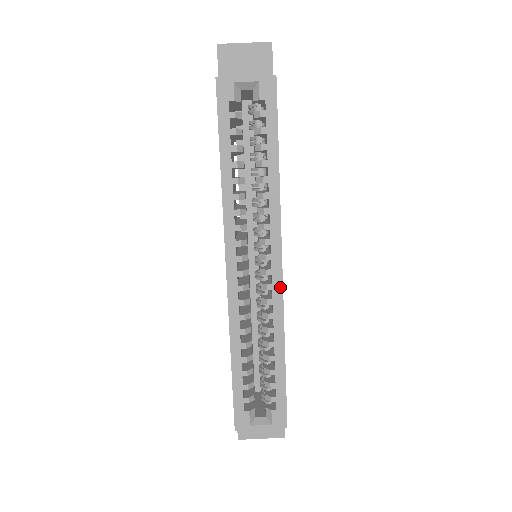
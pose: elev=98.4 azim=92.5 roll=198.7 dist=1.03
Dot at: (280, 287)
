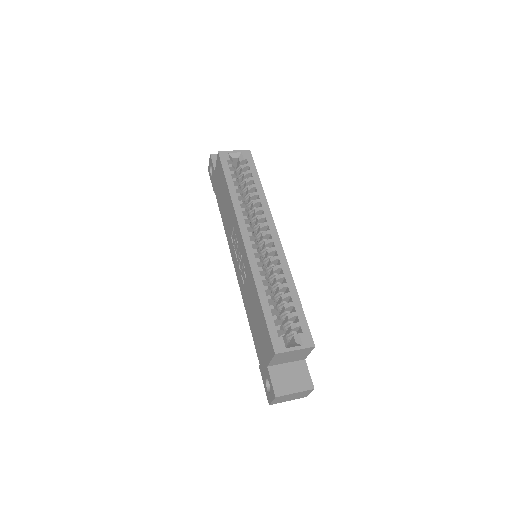
Dot at: (281, 248)
